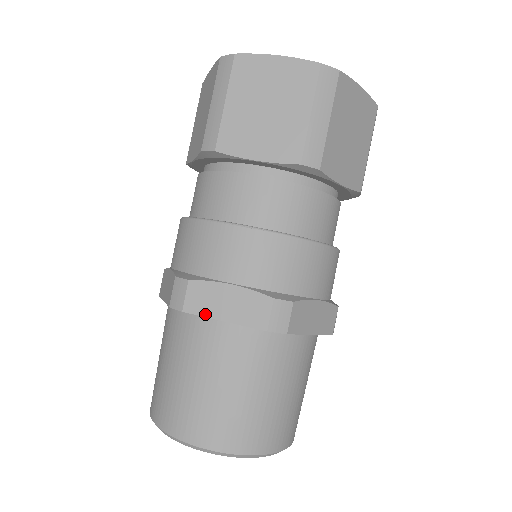
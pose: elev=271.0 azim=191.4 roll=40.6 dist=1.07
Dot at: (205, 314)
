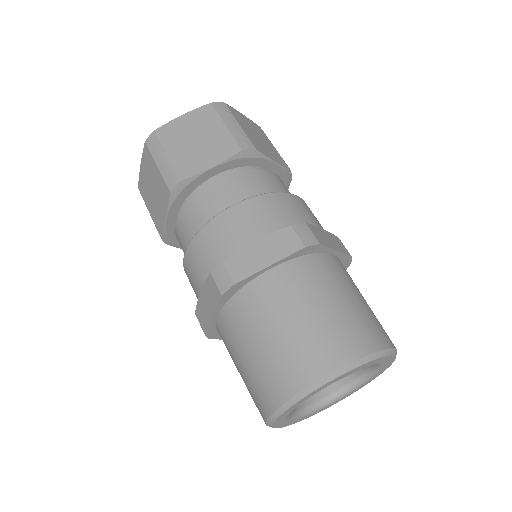
Dot at: (208, 323)
